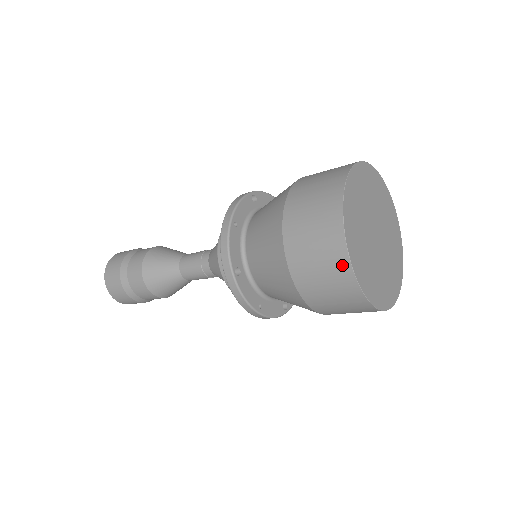
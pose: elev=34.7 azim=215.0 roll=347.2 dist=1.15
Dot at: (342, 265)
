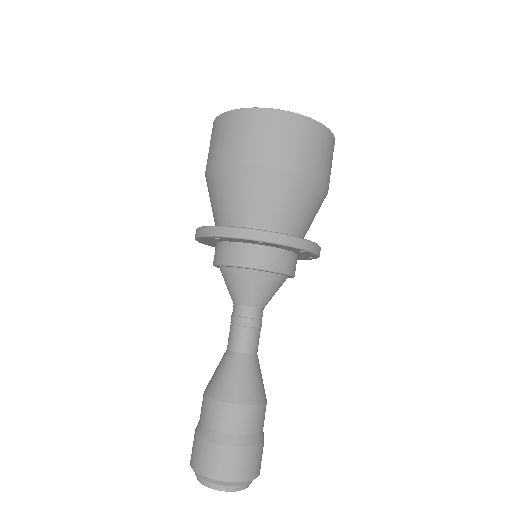
Dot at: (234, 117)
